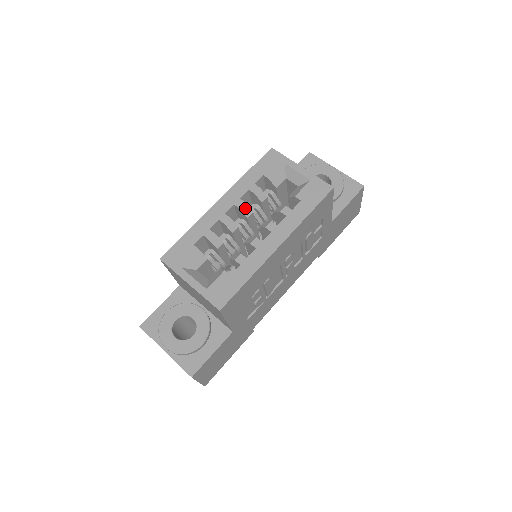
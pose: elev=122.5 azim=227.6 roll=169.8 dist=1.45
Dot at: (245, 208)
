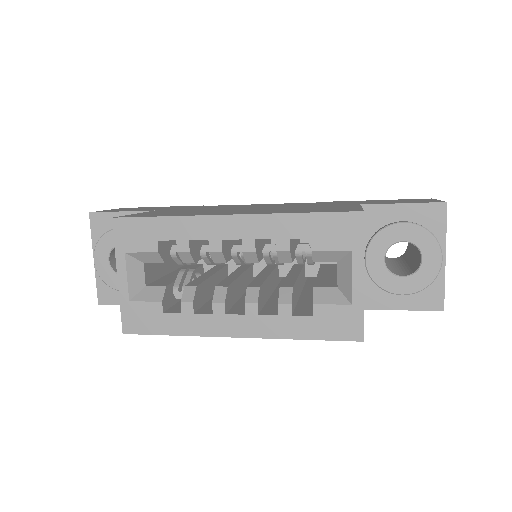
Dot at: (251, 254)
